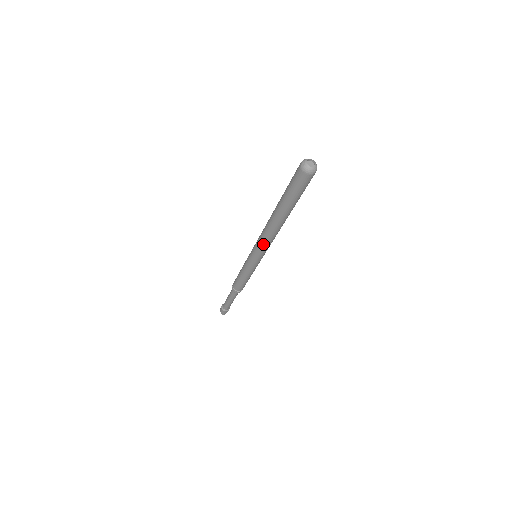
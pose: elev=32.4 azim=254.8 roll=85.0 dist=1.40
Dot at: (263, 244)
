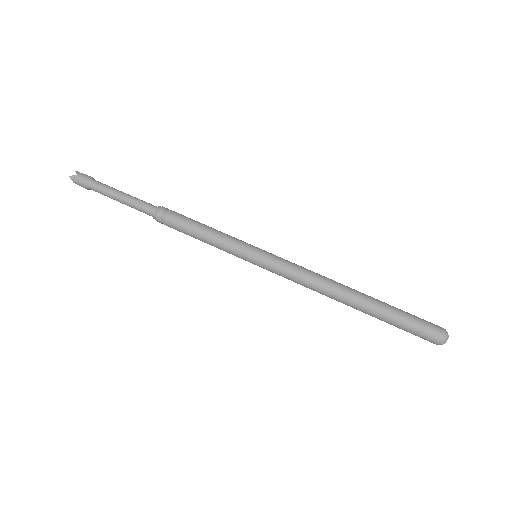
Dot at: (295, 282)
